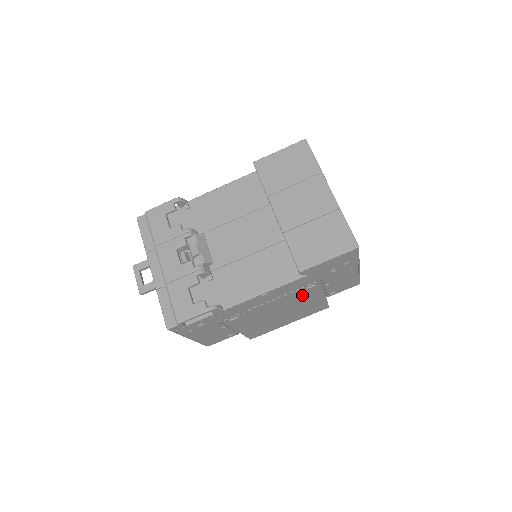
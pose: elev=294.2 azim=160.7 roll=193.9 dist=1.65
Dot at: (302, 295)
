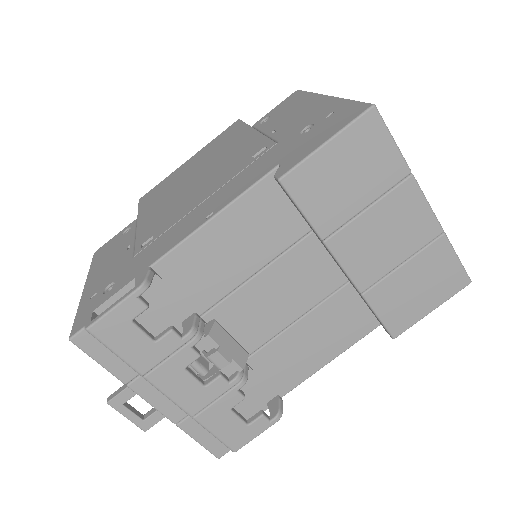
Dot at: occluded
